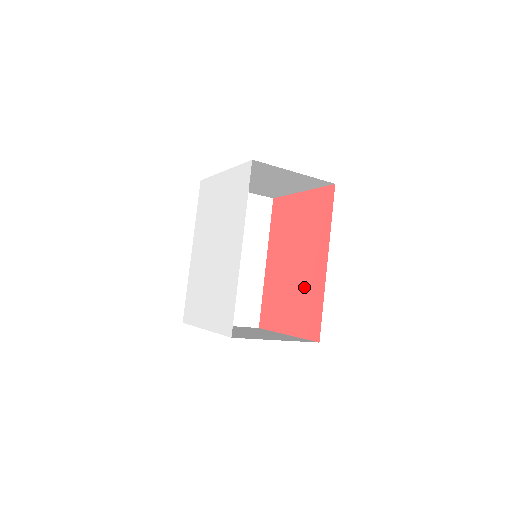
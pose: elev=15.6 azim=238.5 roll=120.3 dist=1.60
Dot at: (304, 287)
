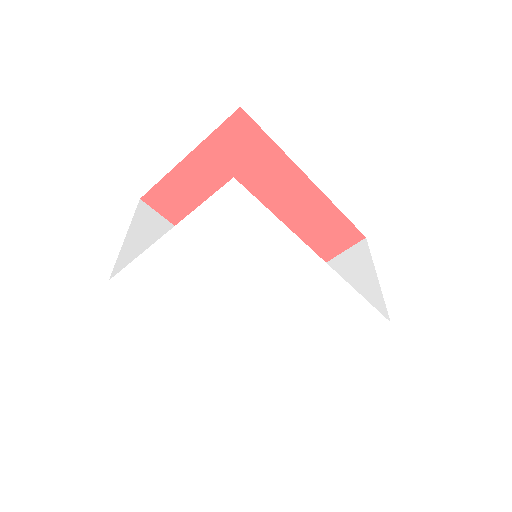
Dot at: (298, 222)
